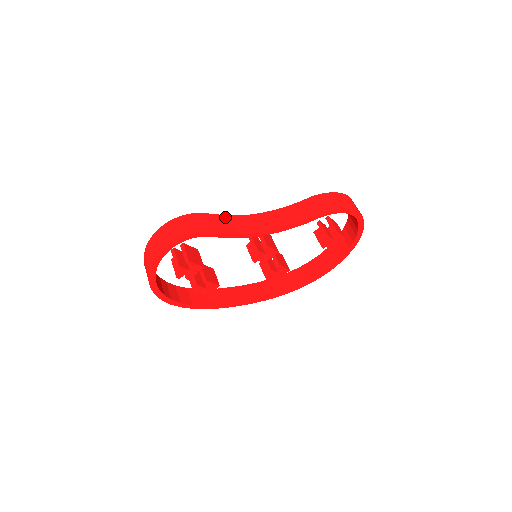
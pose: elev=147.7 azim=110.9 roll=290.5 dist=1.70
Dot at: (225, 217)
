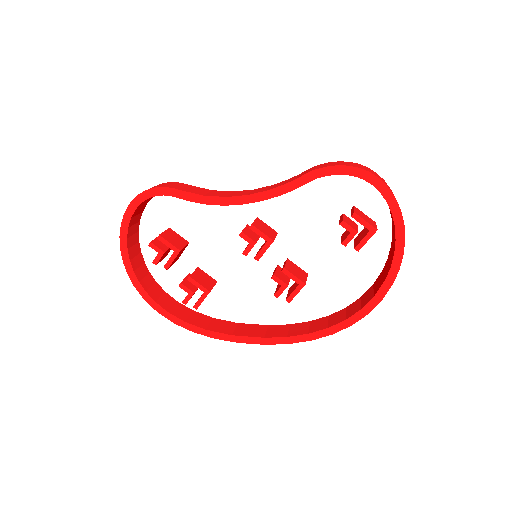
Dot at: (204, 189)
